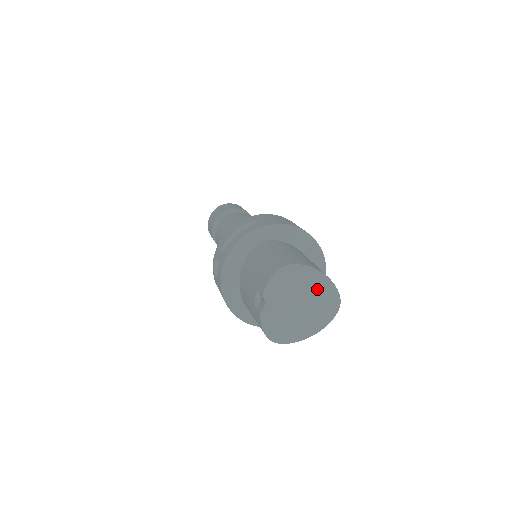
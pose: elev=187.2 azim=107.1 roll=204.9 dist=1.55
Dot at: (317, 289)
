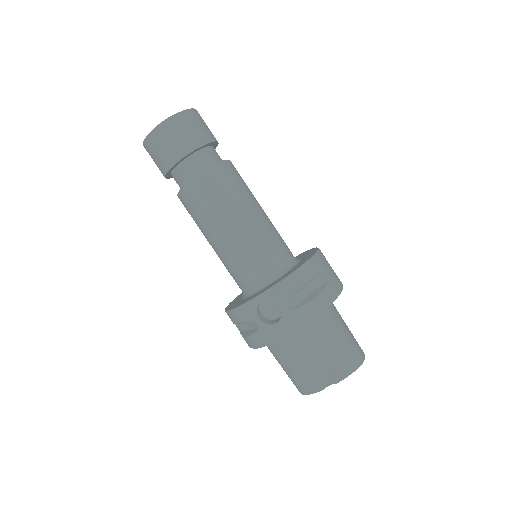
Dot at: occluded
